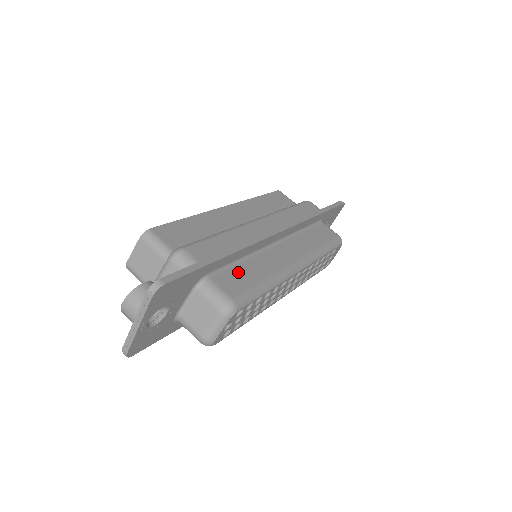
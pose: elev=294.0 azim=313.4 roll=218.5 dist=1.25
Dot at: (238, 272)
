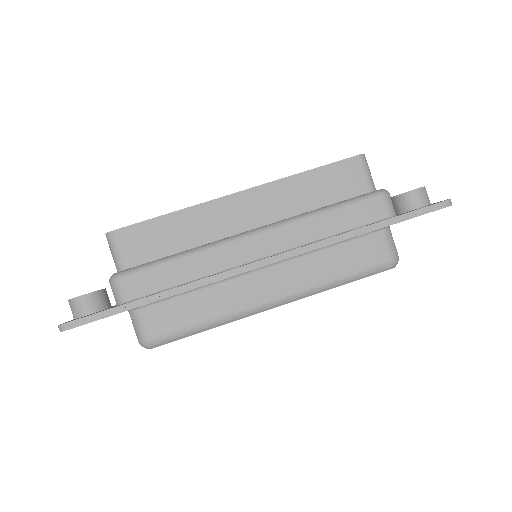
Dot at: (179, 306)
